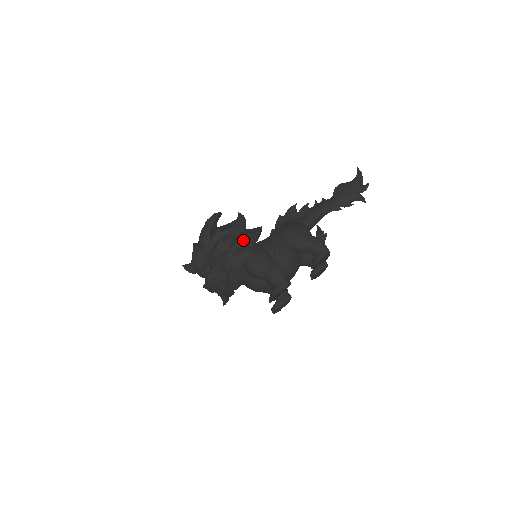
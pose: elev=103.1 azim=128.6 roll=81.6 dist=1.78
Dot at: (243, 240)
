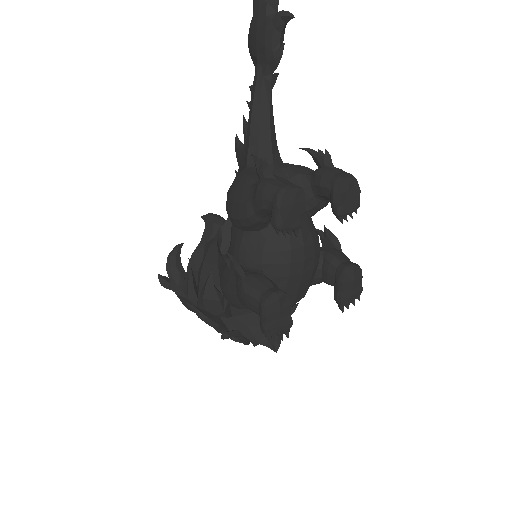
Dot at: (203, 269)
